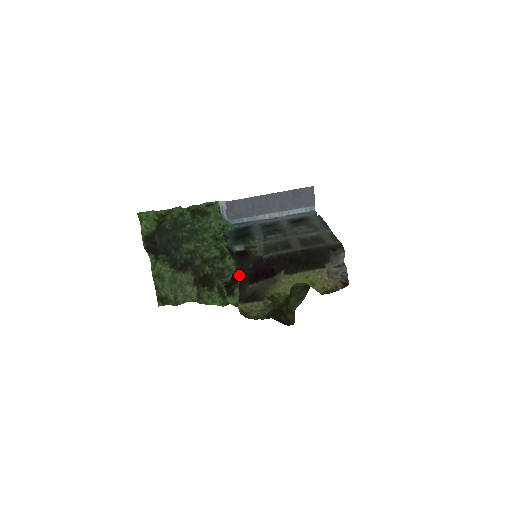
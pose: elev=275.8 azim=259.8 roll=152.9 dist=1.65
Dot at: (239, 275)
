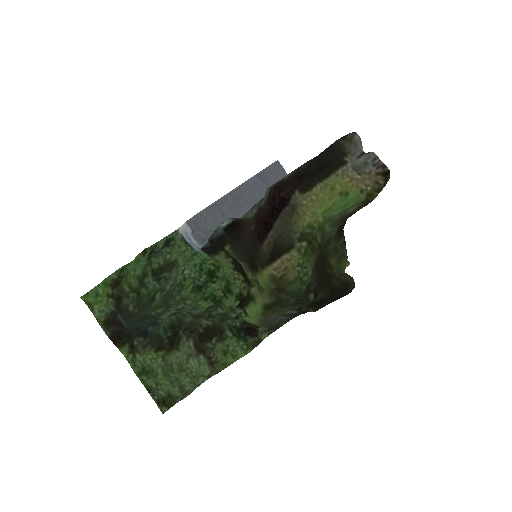
Dot at: (244, 257)
